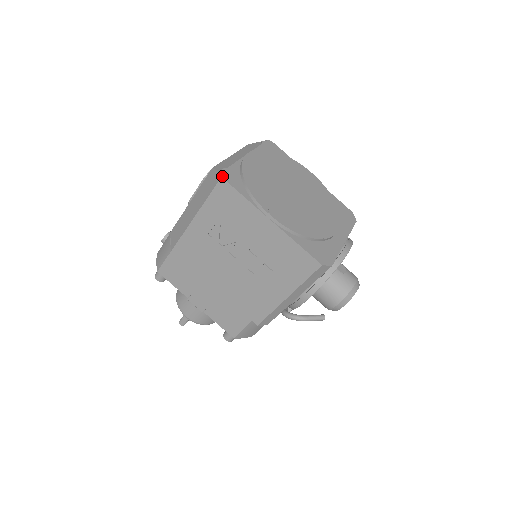
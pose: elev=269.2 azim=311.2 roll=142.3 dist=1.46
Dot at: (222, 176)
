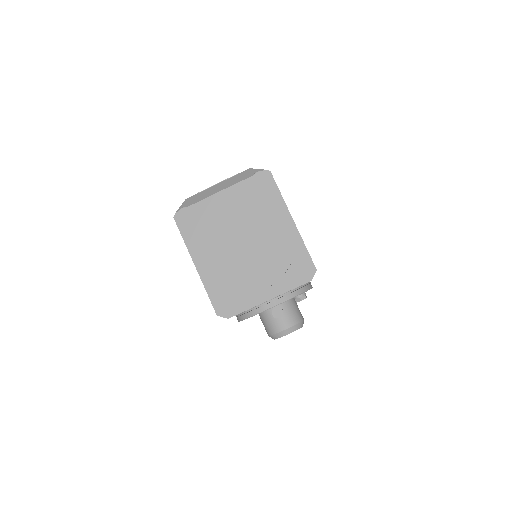
Dot at: (174, 216)
